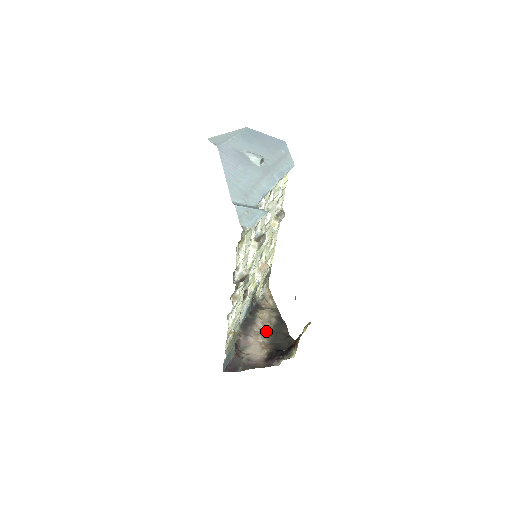
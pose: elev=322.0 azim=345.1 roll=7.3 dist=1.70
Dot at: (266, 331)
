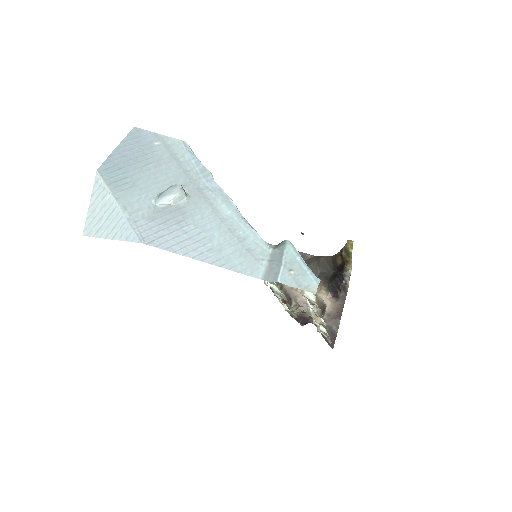
Dot at: occluded
